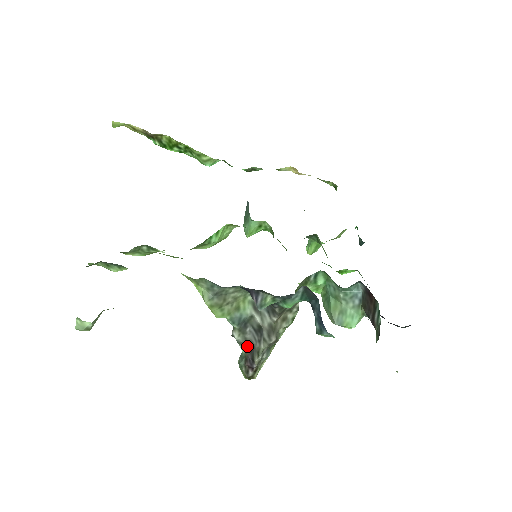
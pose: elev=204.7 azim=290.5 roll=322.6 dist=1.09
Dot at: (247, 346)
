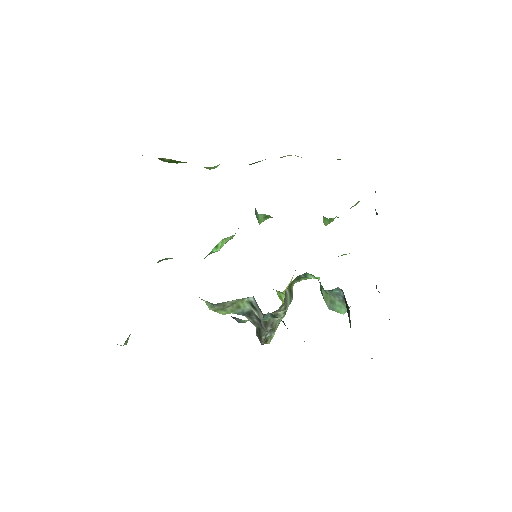
Dot at: (256, 326)
